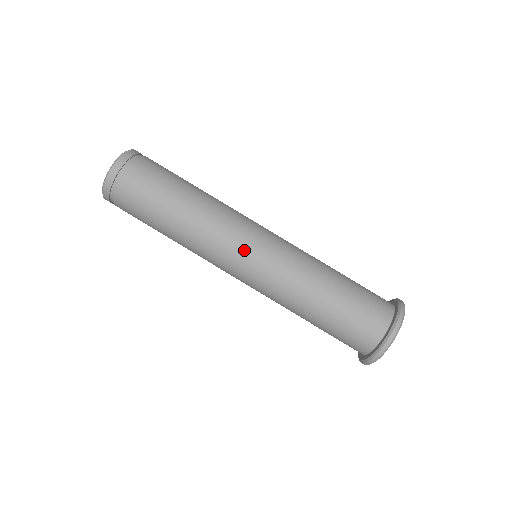
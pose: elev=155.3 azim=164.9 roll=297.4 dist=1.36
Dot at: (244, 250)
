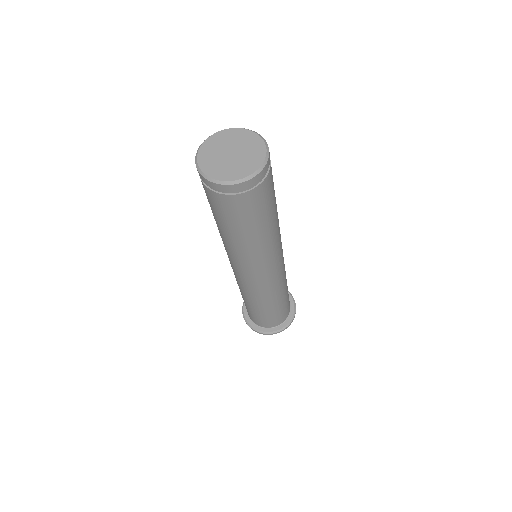
Dot at: (281, 258)
